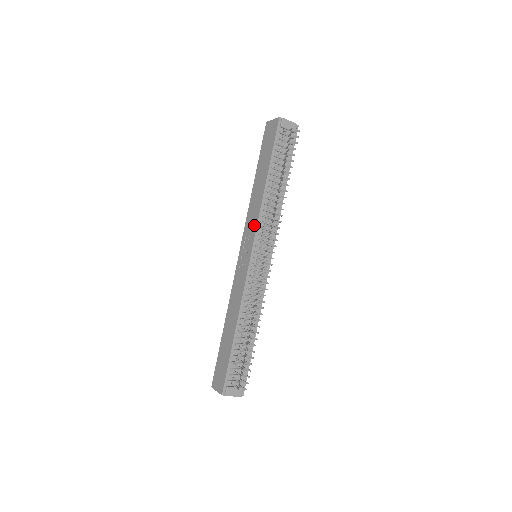
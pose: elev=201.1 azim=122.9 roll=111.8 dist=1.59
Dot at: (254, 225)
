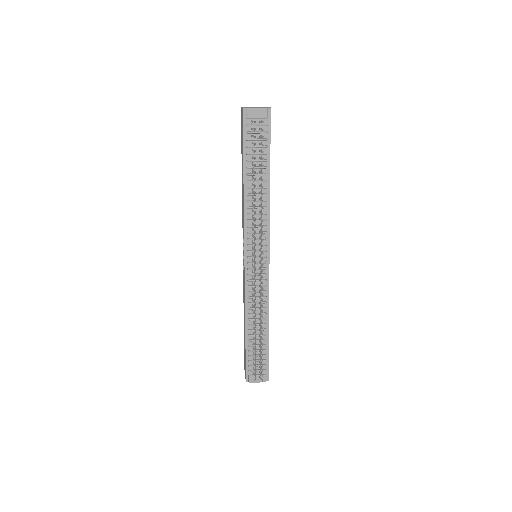
Dot at: (243, 229)
